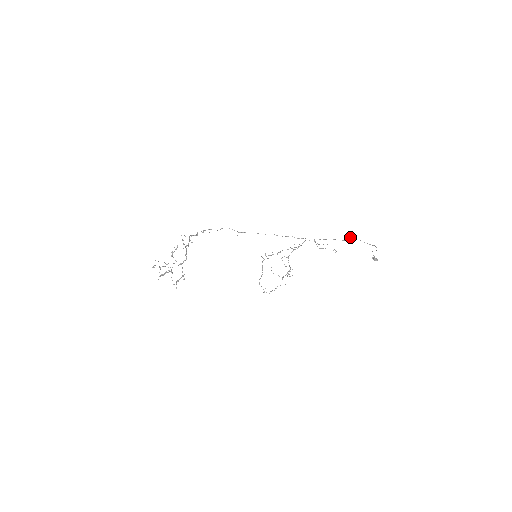
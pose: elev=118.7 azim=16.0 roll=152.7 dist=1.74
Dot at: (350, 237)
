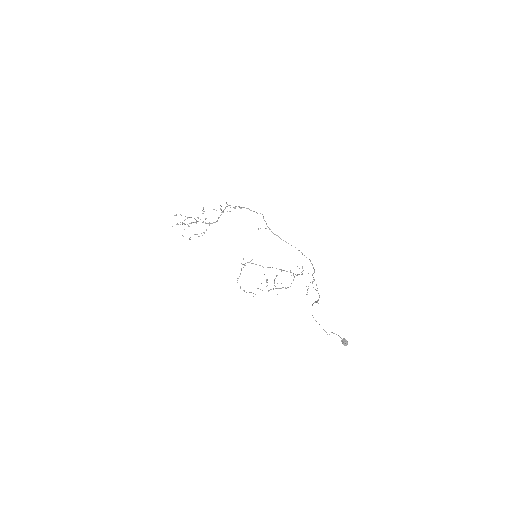
Dot at: (313, 303)
